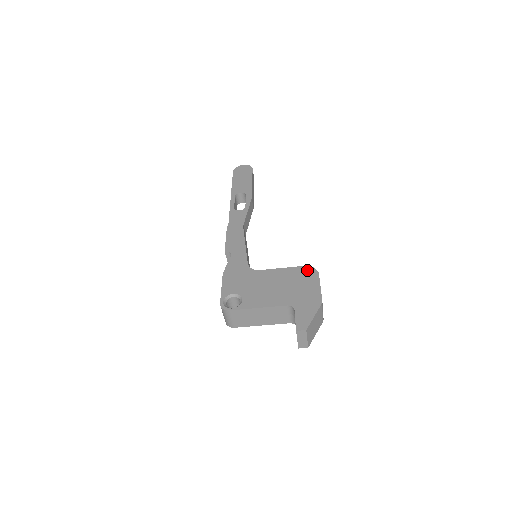
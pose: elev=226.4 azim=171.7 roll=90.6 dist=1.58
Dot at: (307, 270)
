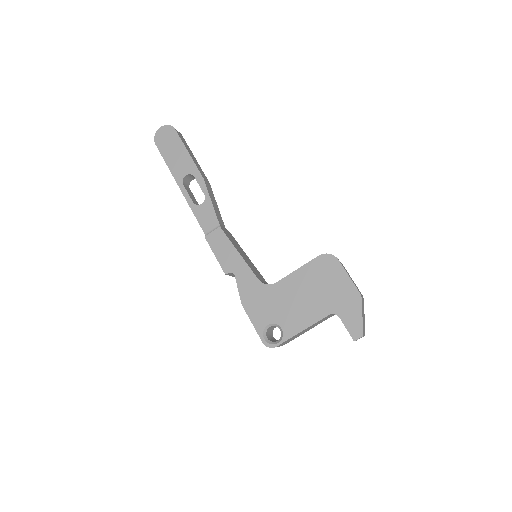
Dot at: (324, 261)
